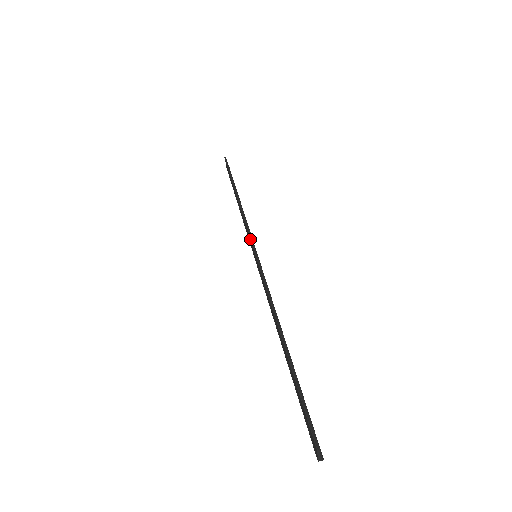
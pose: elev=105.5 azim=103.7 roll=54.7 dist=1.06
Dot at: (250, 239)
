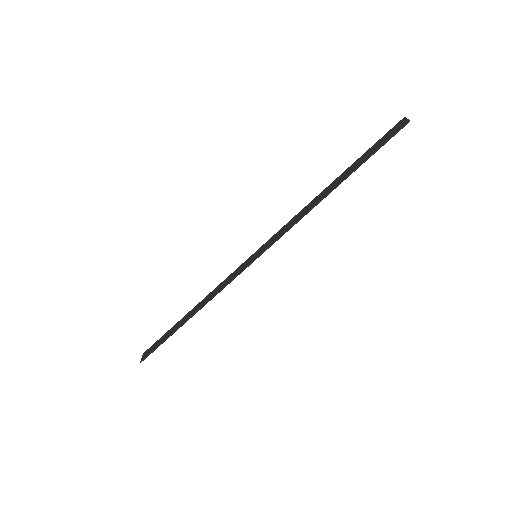
Dot at: (266, 249)
